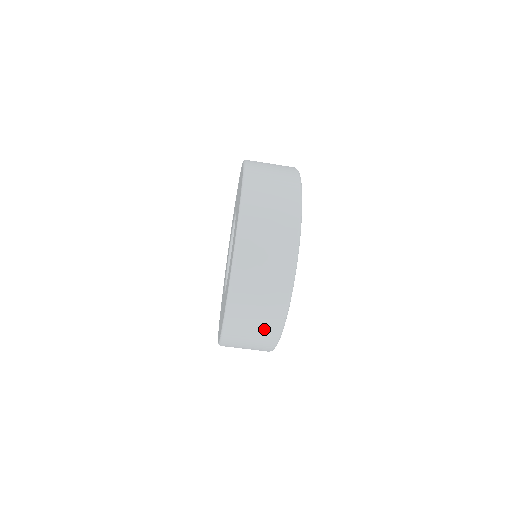
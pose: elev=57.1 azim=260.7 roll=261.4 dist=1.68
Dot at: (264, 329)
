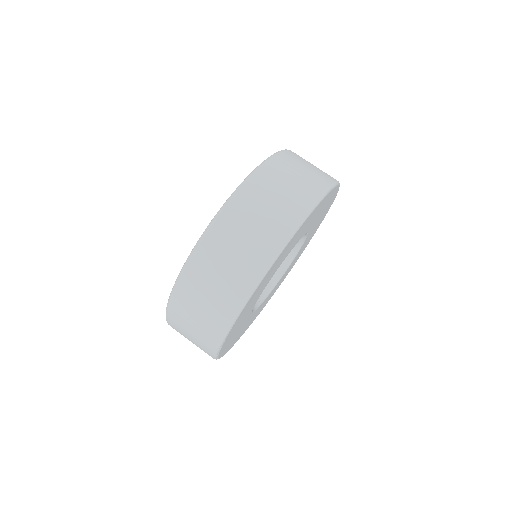
Dot at: (226, 289)
